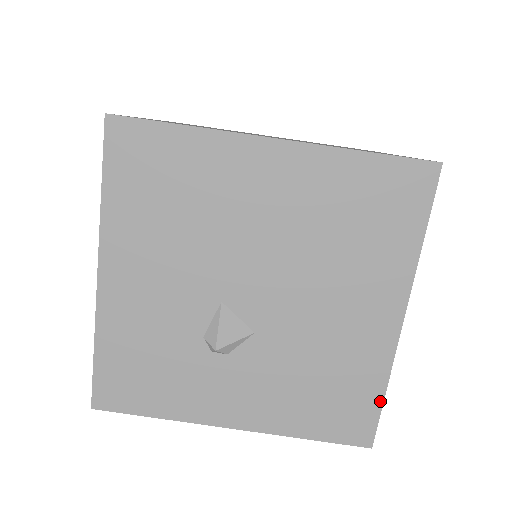
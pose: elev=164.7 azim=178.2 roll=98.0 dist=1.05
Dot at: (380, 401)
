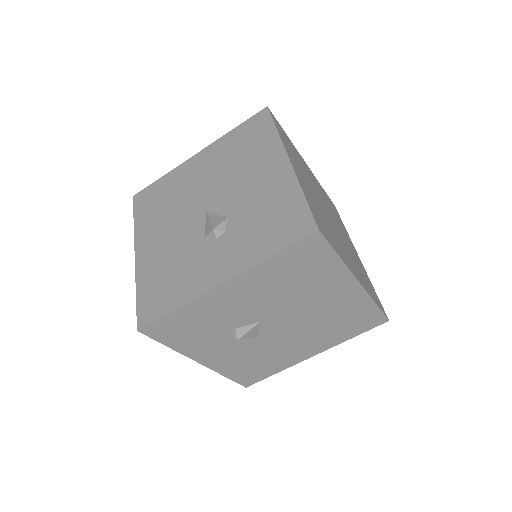
Dot at: (270, 375)
